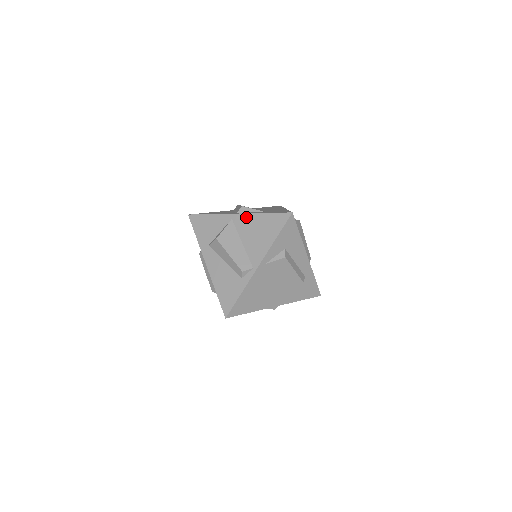
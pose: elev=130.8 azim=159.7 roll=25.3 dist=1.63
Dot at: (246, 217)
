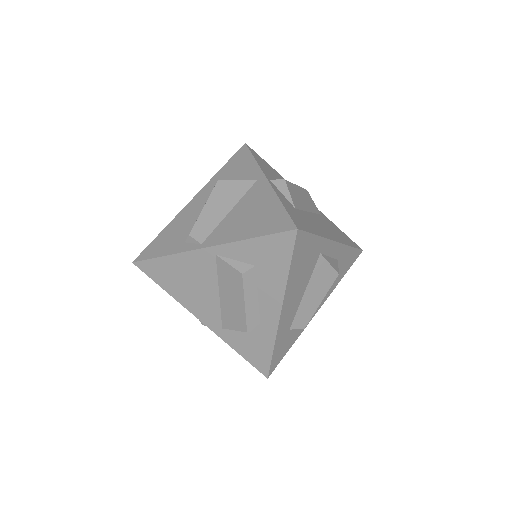
Dot at: (266, 189)
